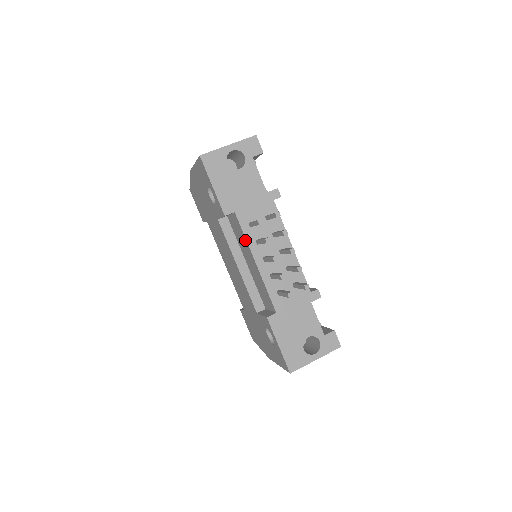
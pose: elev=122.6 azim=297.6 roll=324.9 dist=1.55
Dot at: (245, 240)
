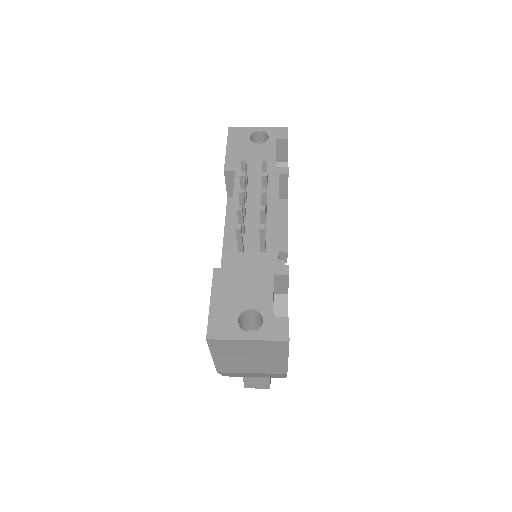
Dot at: (233, 197)
